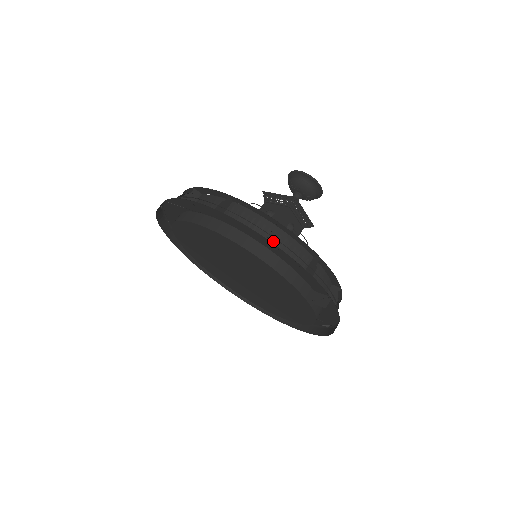
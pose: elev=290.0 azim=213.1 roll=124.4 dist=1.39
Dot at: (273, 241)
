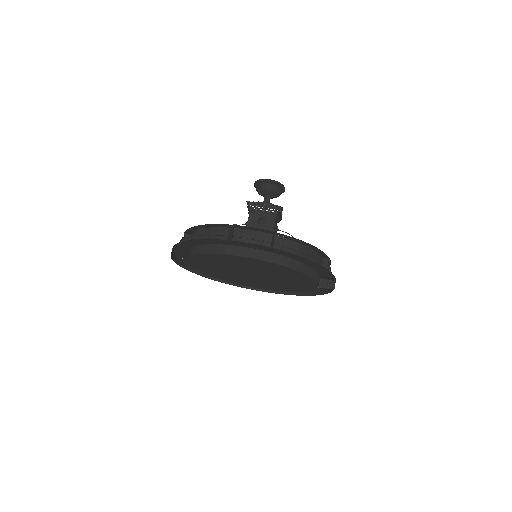
Dot at: occluded
